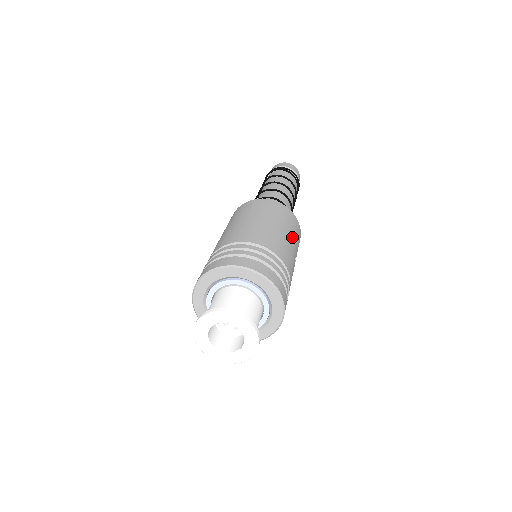
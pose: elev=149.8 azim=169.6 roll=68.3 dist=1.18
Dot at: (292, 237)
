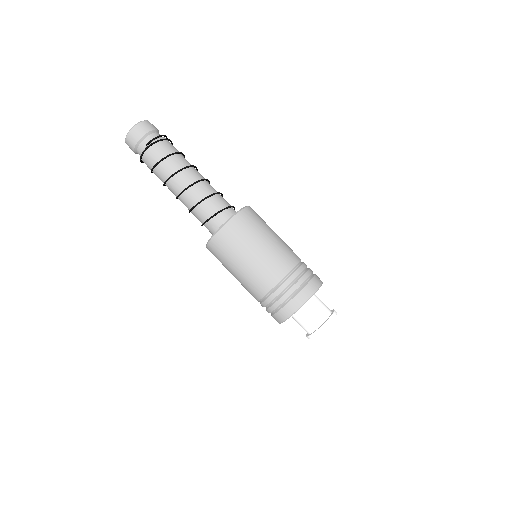
Dot at: occluded
